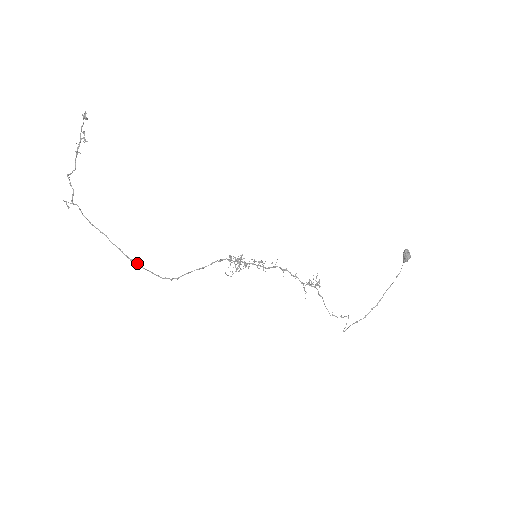
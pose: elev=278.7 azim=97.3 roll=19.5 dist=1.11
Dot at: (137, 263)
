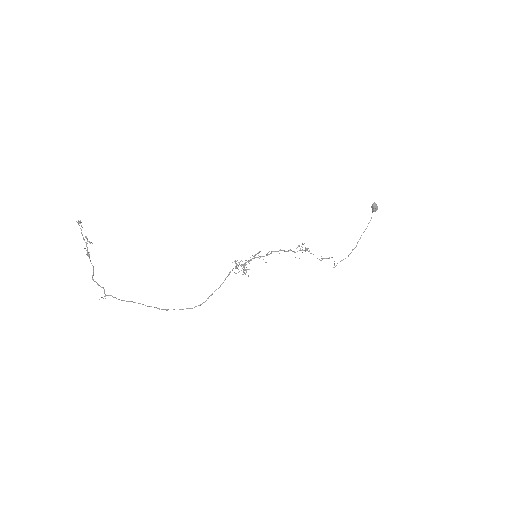
Dot at: occluded
